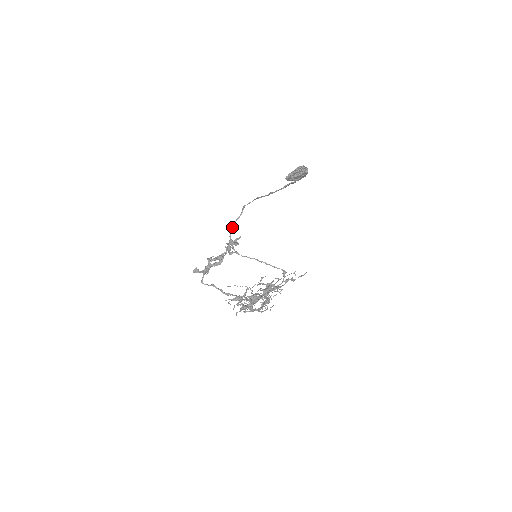
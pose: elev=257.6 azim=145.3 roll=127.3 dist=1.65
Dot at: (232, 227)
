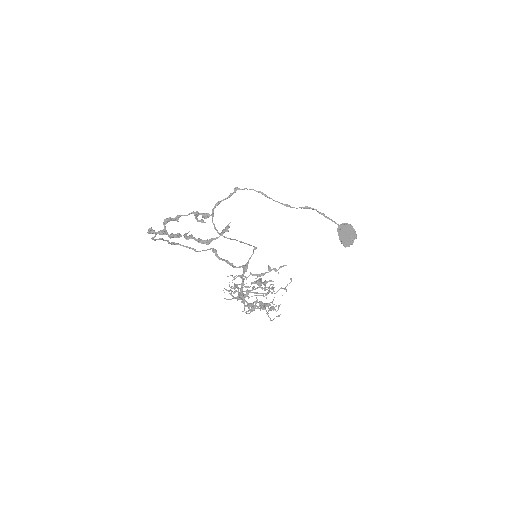
Dot at: occluded
